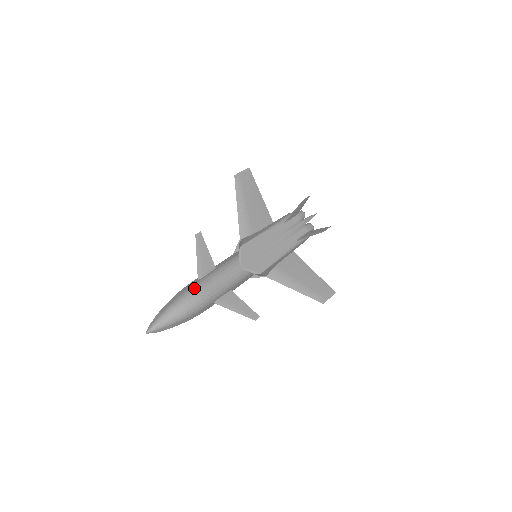
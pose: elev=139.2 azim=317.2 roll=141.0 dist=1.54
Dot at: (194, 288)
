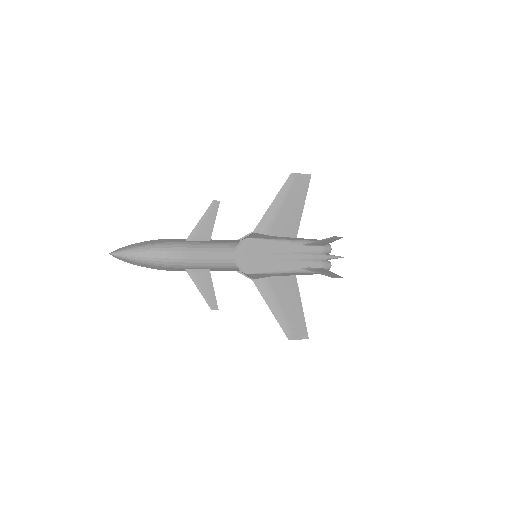
Dot at: (175, 245)
